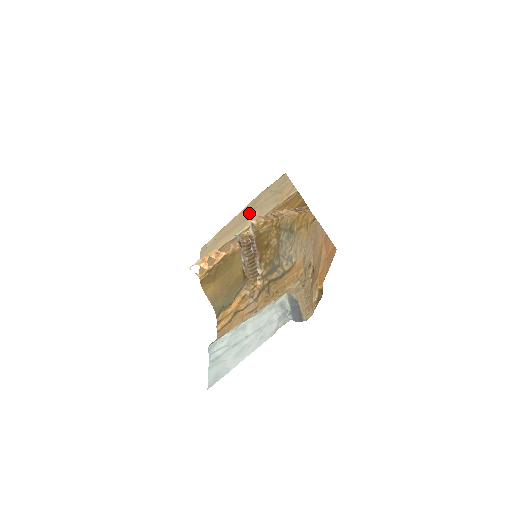
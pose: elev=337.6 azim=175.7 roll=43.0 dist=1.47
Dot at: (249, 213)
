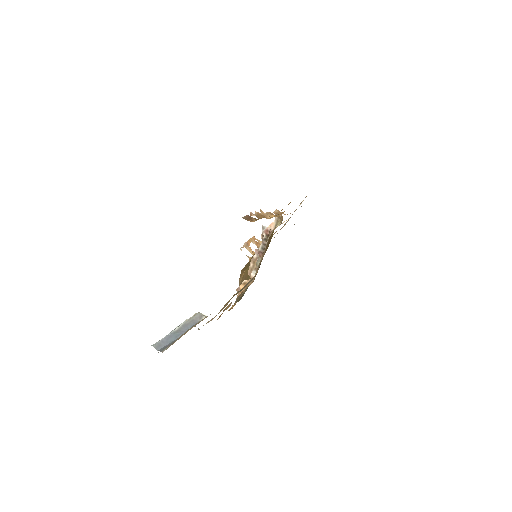
Dot at: occluded
